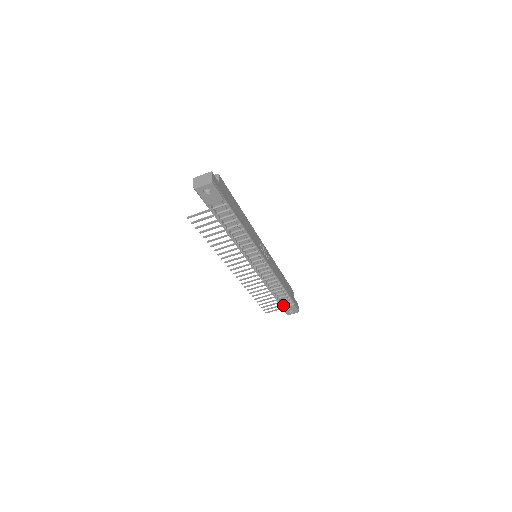
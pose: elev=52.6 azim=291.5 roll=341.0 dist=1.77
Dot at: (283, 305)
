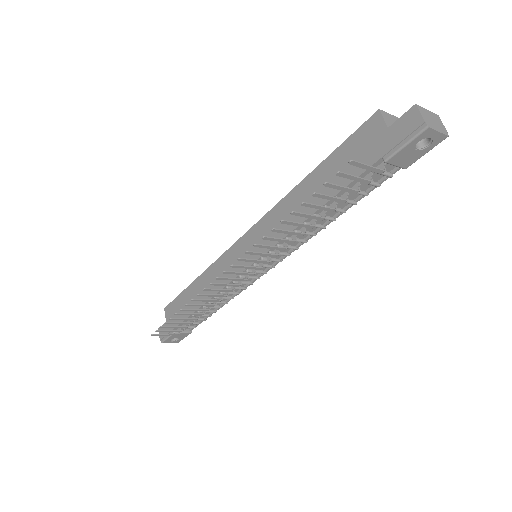
Dot at: (178, 329)
